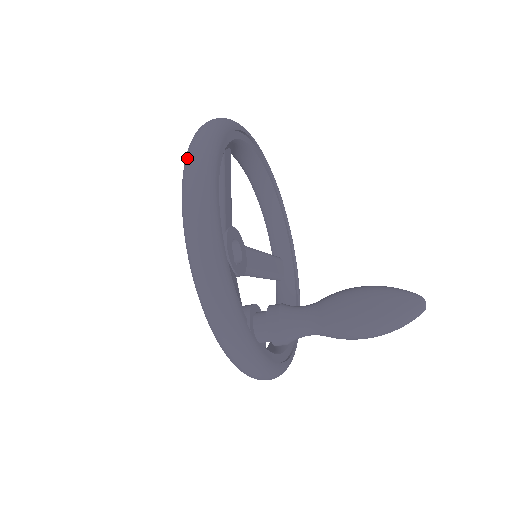
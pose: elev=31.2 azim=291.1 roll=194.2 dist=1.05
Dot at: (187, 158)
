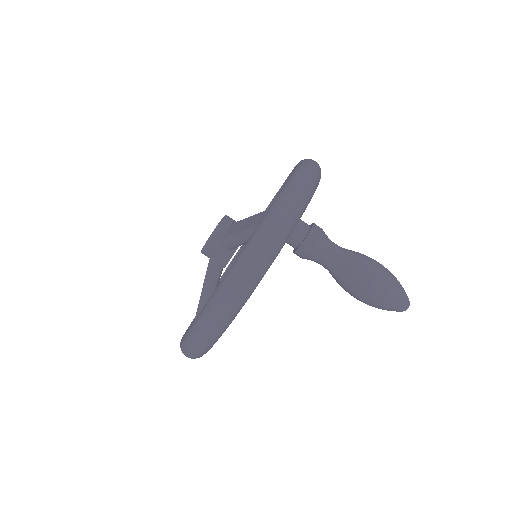
Dot at: occluded
